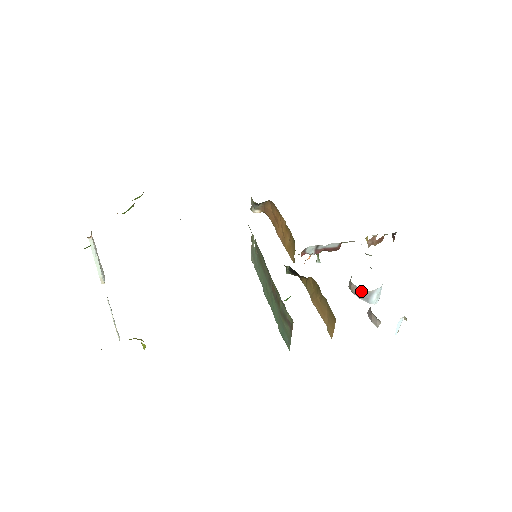
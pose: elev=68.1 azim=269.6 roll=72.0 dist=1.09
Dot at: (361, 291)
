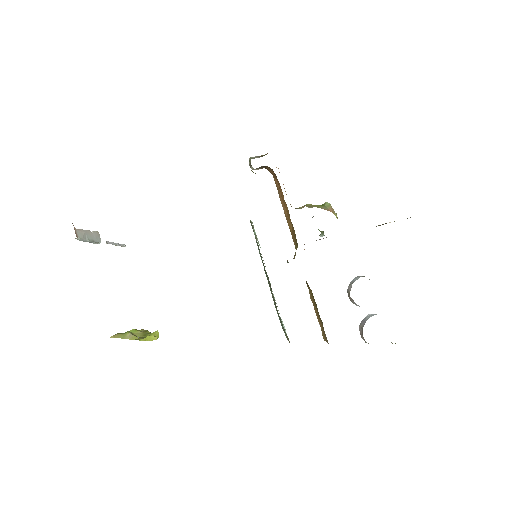
Dot at: (358, 305)
